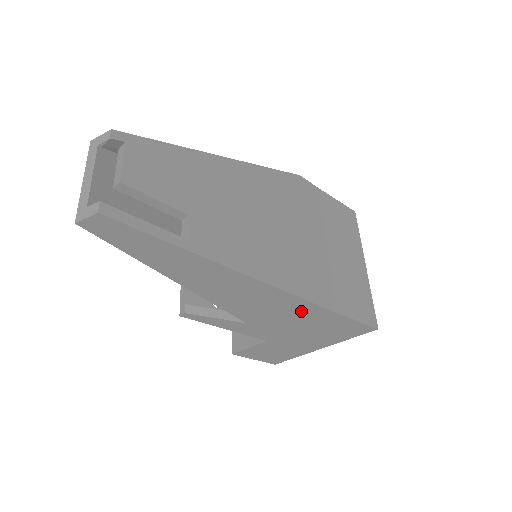
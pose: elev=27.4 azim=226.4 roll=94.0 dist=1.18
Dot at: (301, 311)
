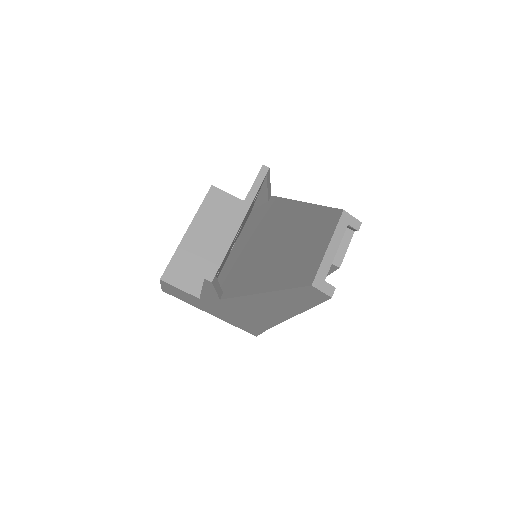
Dot at: (257, 321)
